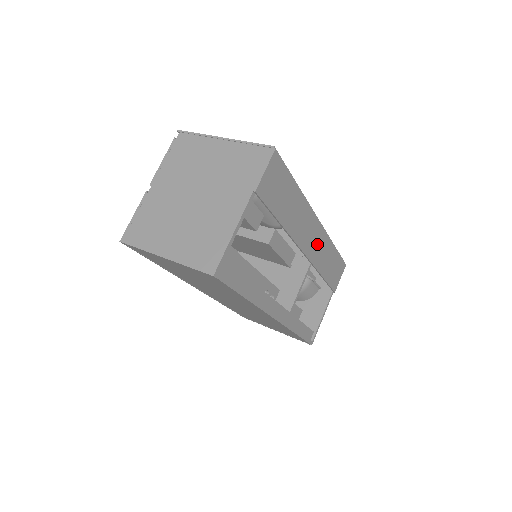
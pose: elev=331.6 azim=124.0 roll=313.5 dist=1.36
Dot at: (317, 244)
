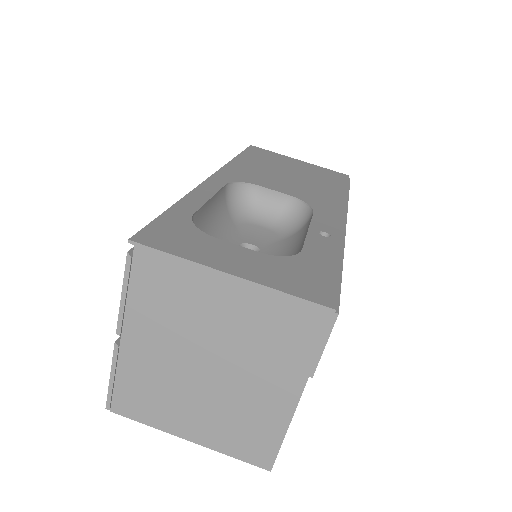
Dot at: occluded
